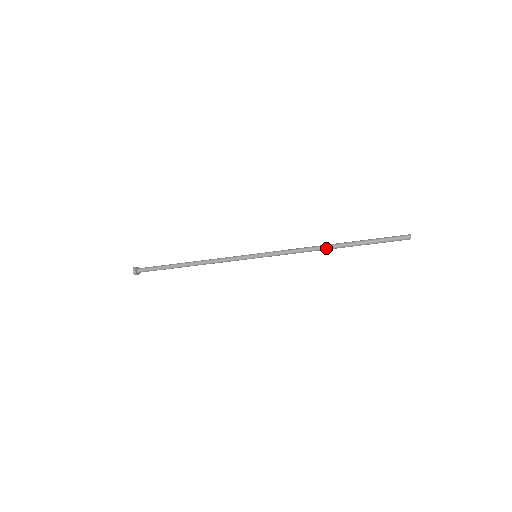
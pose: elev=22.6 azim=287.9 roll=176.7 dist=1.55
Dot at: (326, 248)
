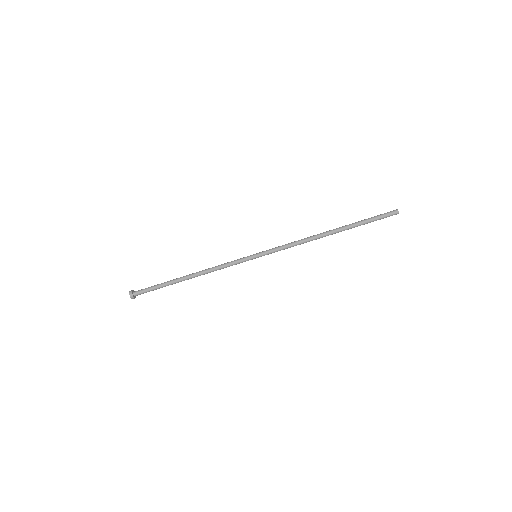
Dot at: (322, 234)
